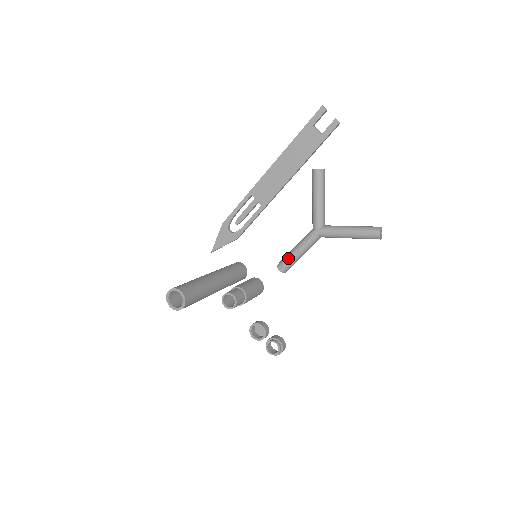
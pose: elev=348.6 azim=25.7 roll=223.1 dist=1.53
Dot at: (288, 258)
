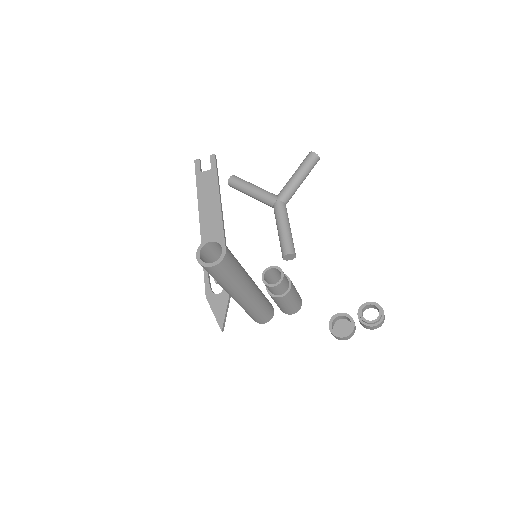
Dot at: (282, 239)
